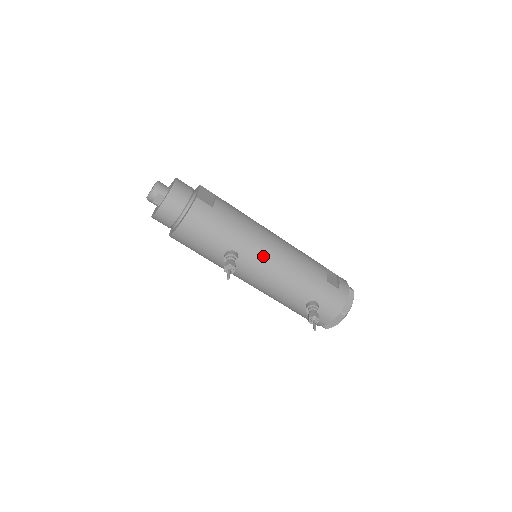
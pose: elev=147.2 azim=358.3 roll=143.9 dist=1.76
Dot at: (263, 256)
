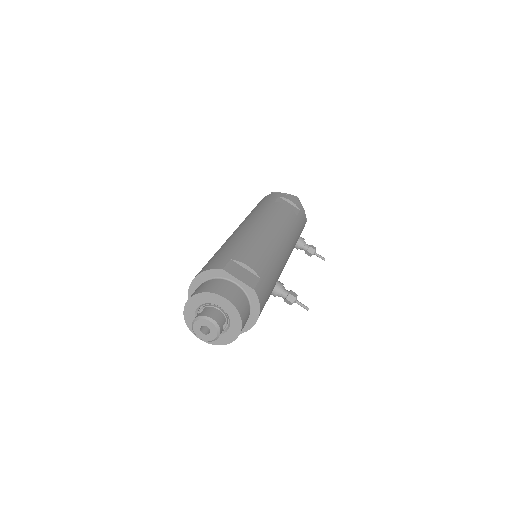
Dot at: (285, 258)
